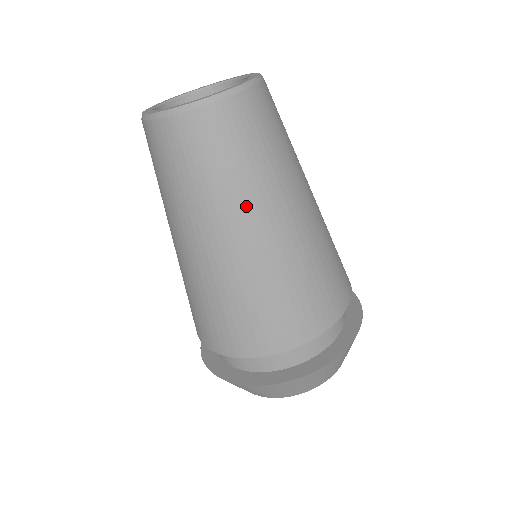
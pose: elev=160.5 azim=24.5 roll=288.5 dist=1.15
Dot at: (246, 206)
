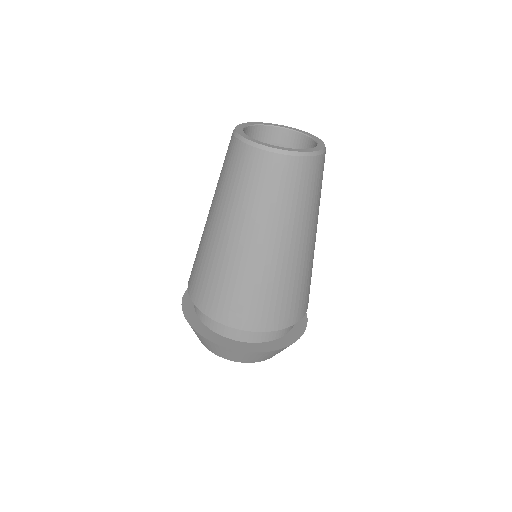
Dot at: (276, 228)
